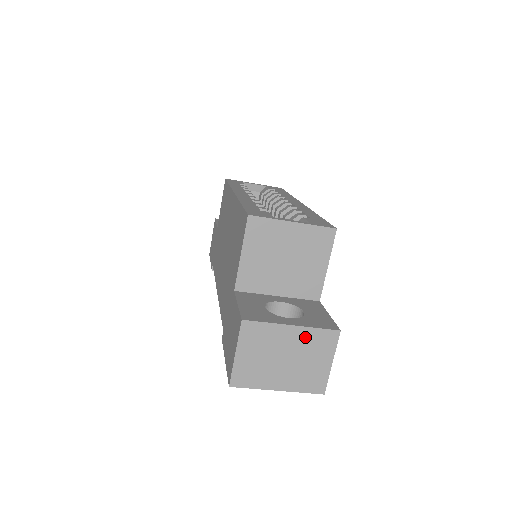
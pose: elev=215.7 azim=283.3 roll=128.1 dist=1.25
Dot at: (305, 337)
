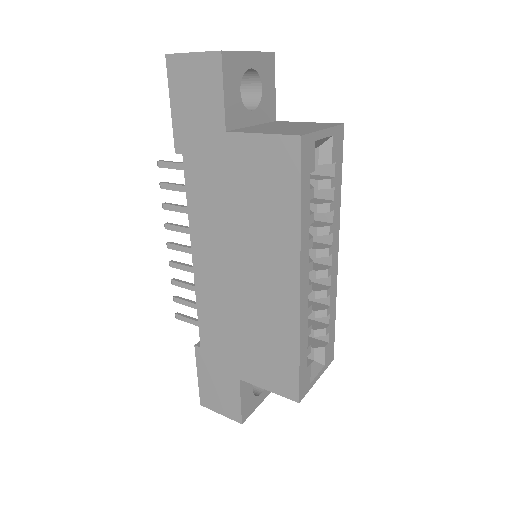
Dot at: occluded
